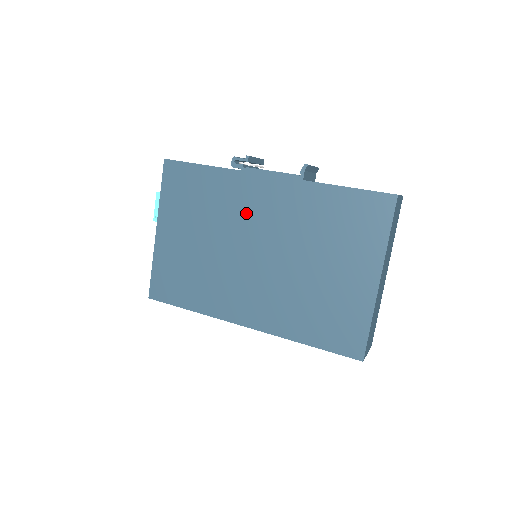
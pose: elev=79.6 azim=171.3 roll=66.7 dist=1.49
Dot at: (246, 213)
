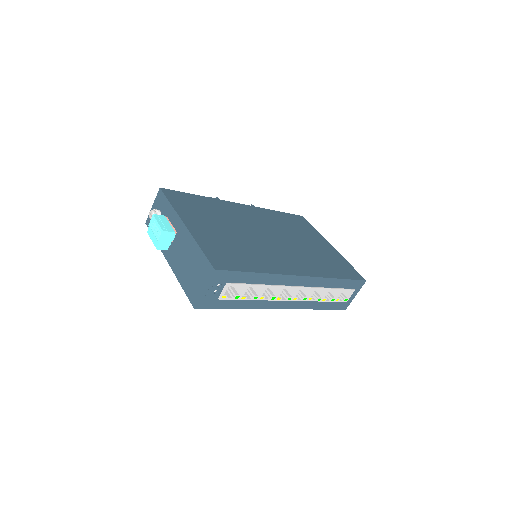
Dot at: (244, 218)
